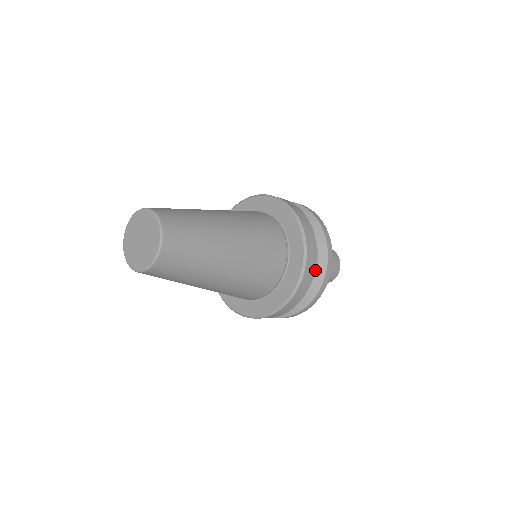
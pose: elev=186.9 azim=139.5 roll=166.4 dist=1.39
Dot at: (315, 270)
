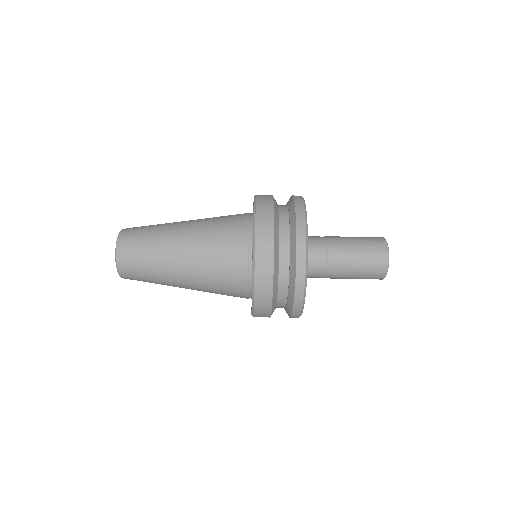
Dot at: (287, 205)
